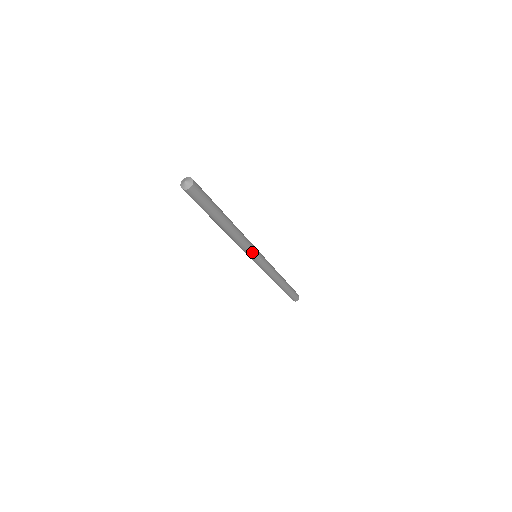
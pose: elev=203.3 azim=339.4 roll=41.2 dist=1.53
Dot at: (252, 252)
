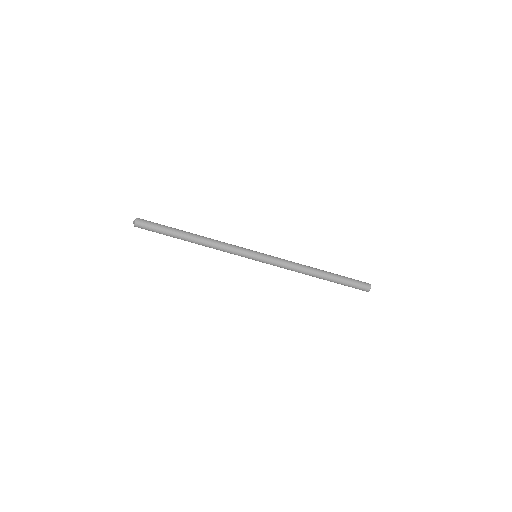
Dot at: (242, 249)
